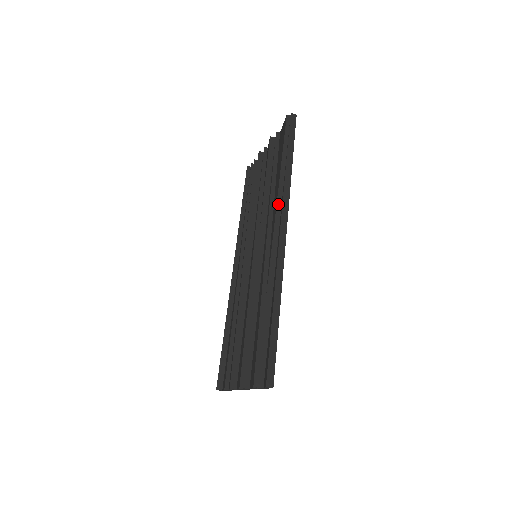
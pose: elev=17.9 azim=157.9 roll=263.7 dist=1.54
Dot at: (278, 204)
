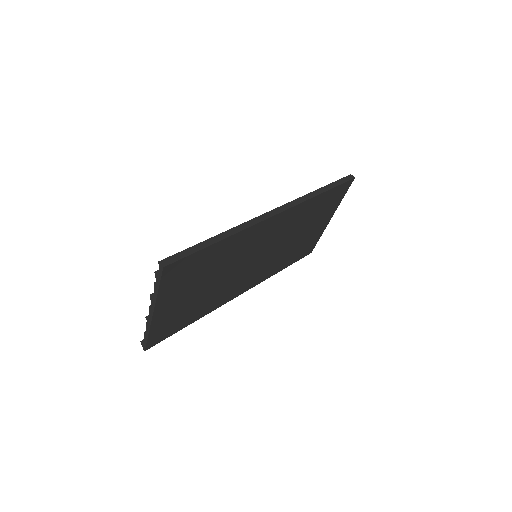
Dot at: occluded
